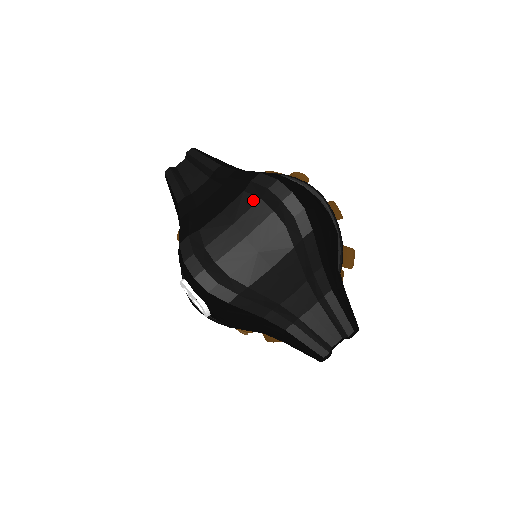
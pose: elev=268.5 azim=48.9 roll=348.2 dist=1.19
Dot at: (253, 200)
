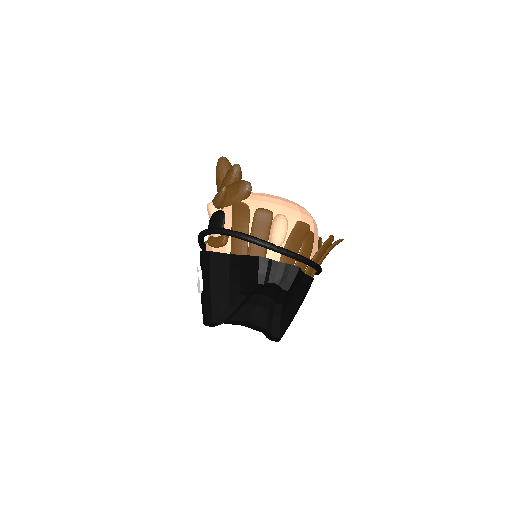
Dot at: (264, 331)
